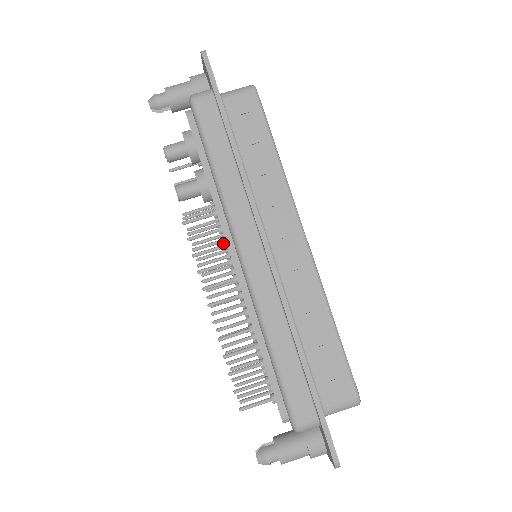
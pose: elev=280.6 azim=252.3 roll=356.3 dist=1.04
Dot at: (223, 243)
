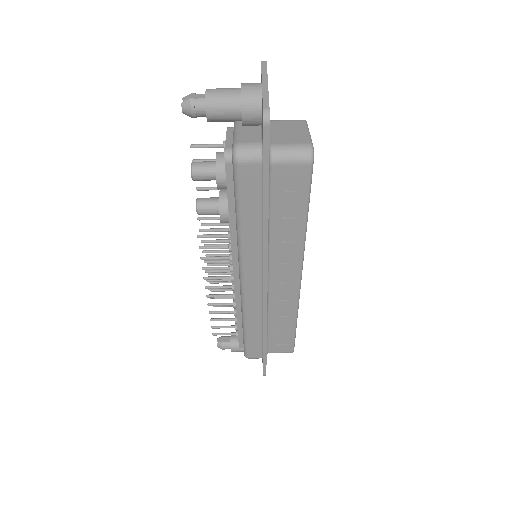
Dot at: (230, 259)
